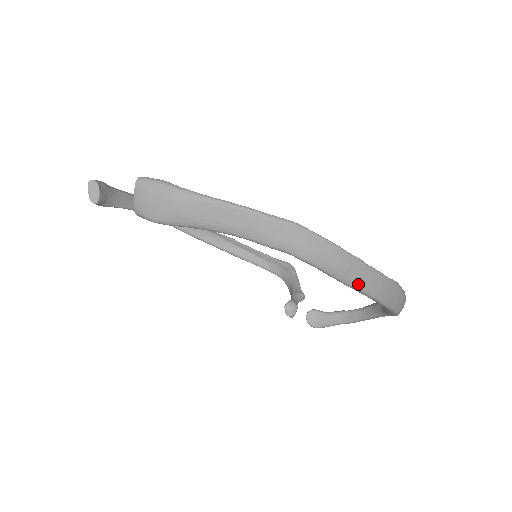
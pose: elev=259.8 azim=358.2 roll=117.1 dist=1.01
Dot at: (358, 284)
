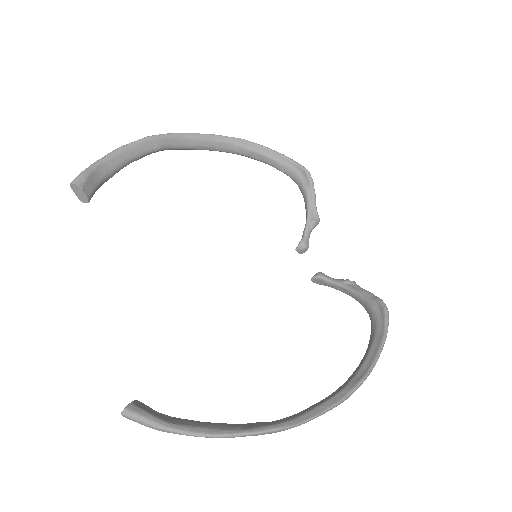
Dot at: occluded
